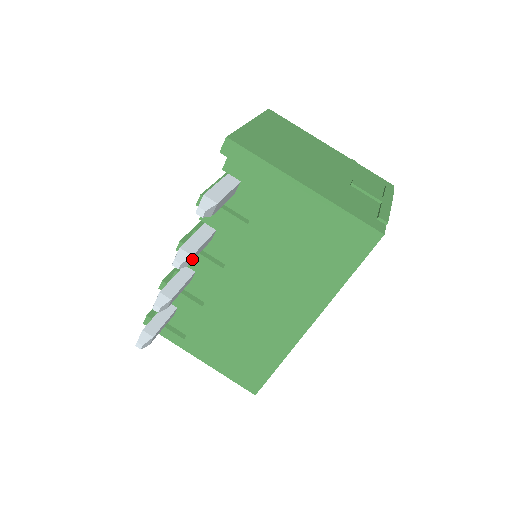
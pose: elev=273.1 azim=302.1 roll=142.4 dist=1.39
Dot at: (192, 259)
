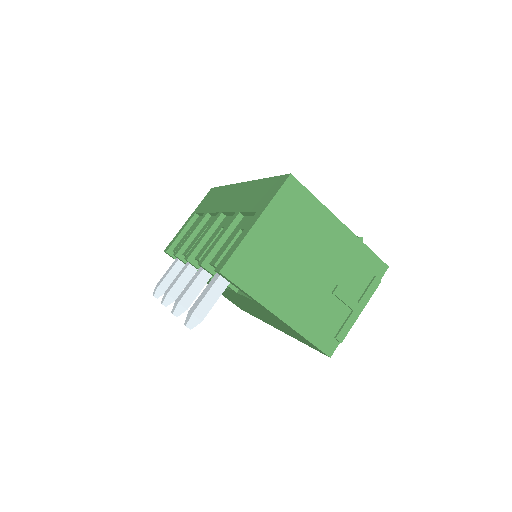
Dot at: occluded
